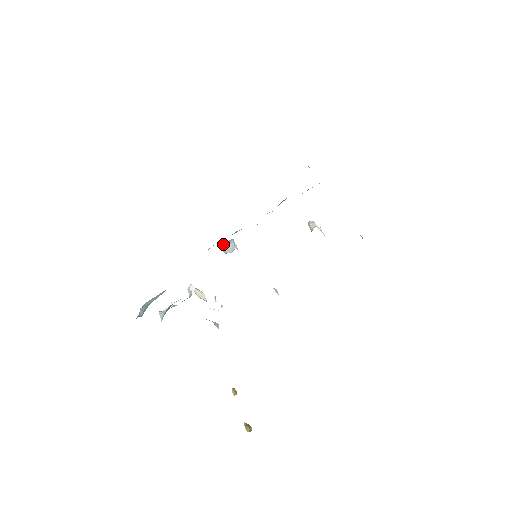
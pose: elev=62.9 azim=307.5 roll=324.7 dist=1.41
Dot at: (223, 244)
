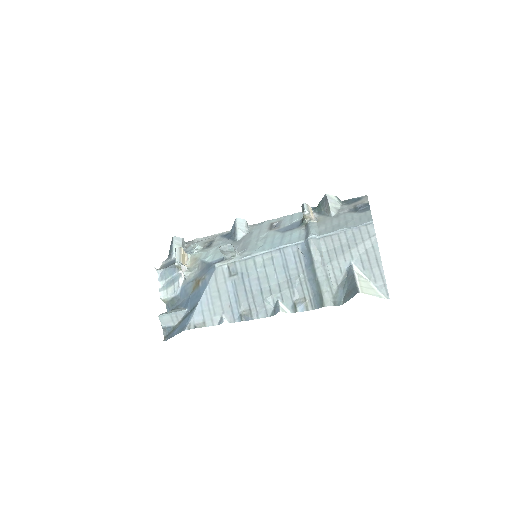
Dot at: (220, 247)
